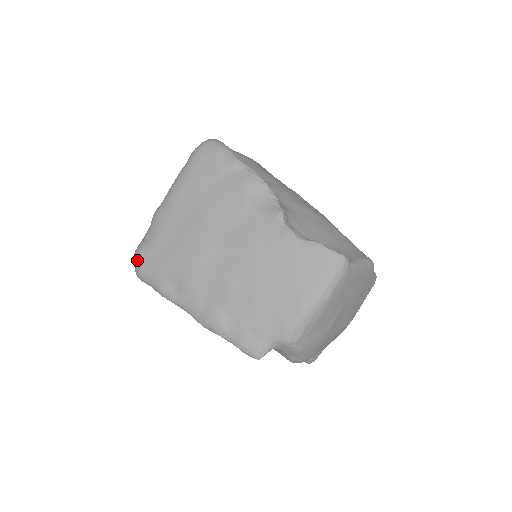
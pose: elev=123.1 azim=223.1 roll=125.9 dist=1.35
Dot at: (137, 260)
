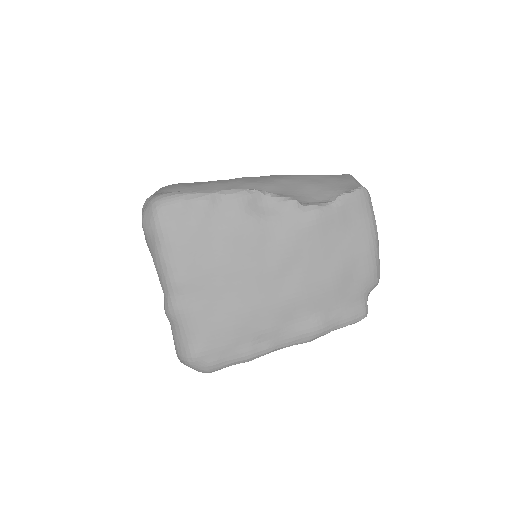
Dot at: (199, 361)
